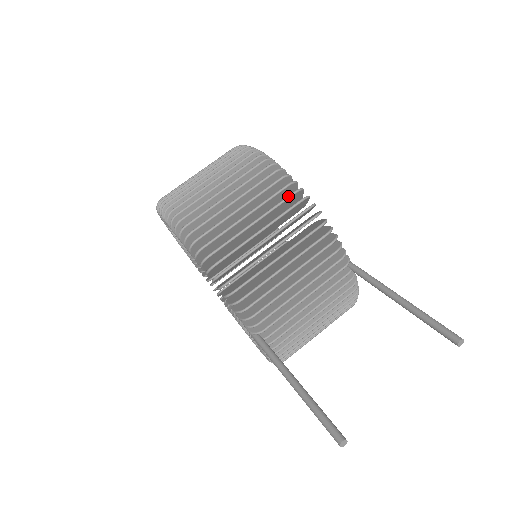
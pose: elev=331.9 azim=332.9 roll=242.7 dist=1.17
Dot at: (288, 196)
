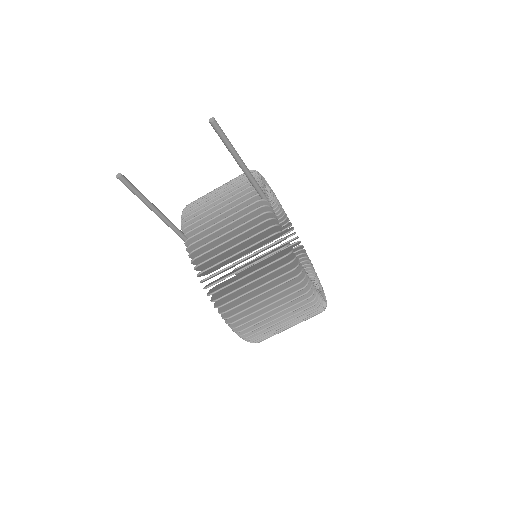
Dot at: occluded
